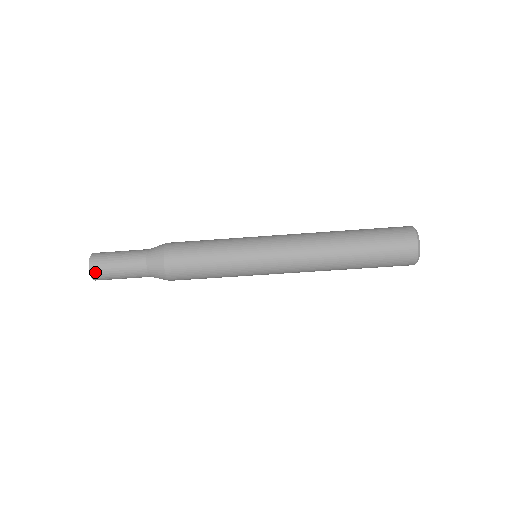
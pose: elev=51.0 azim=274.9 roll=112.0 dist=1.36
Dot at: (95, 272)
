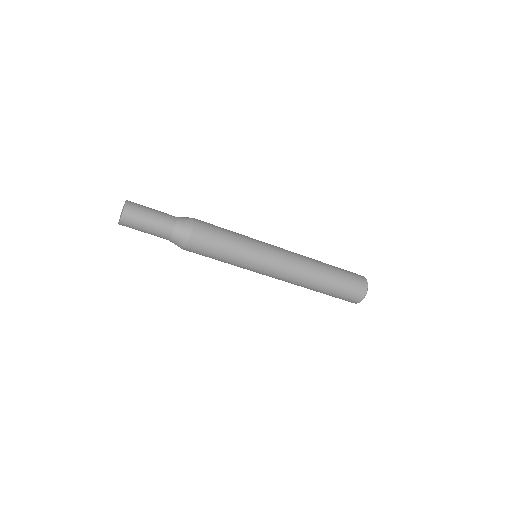
Dot at: (123, 225)
